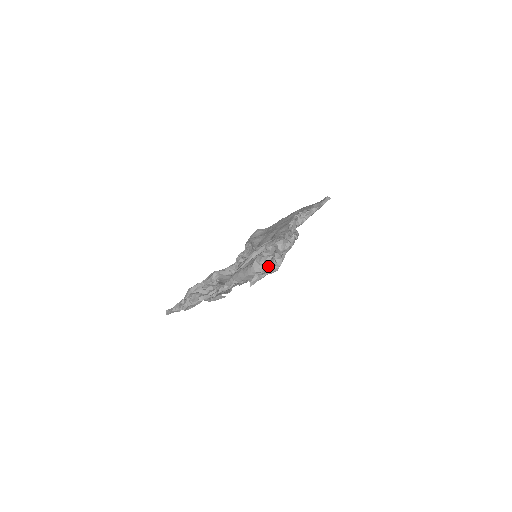
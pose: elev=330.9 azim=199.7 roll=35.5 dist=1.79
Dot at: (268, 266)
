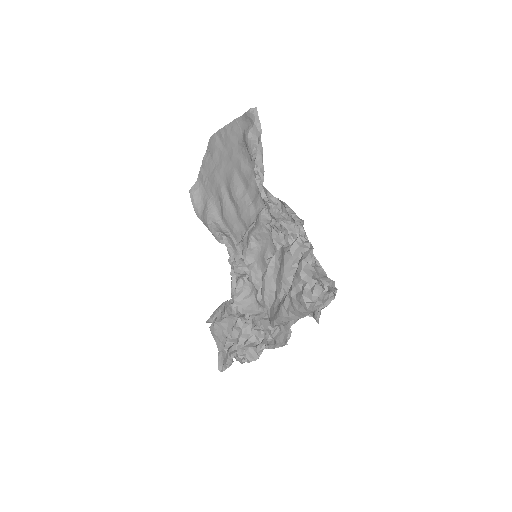
Dot at: (323, 296)
